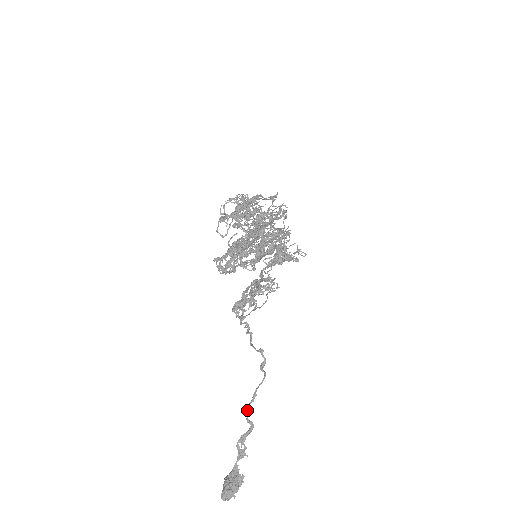
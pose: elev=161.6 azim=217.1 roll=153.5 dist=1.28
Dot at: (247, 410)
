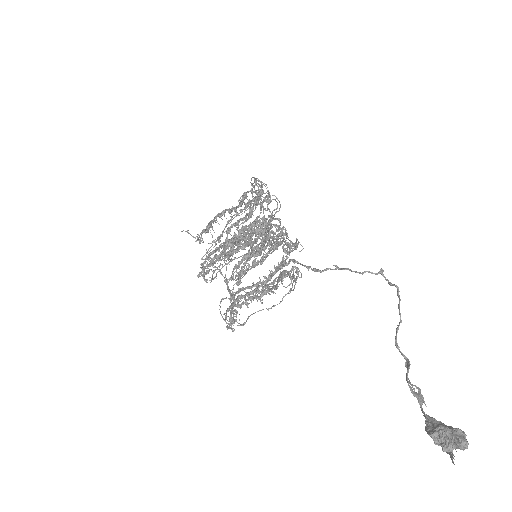
Dot at: (396, 338)
